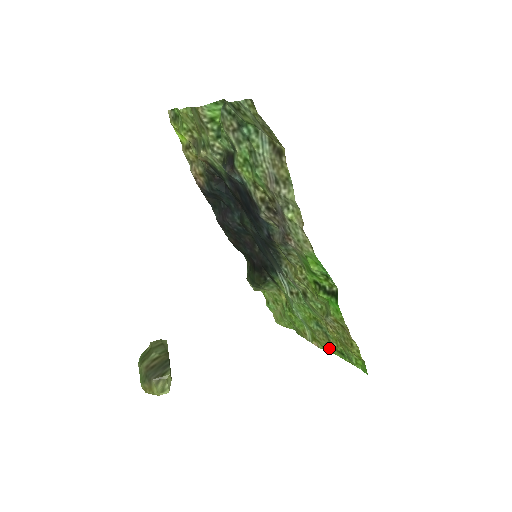
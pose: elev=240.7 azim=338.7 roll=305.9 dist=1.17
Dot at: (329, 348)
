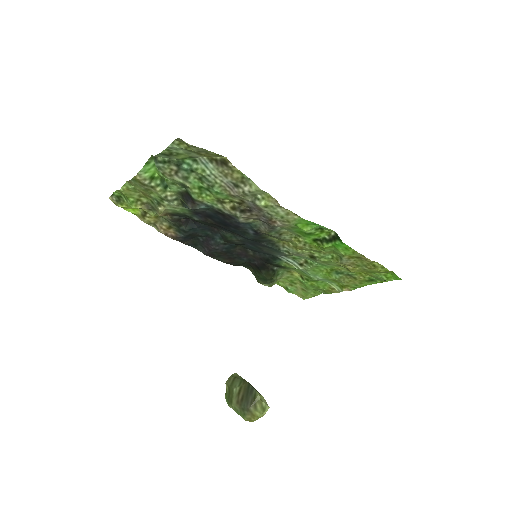
Dot at: (359, 284)
